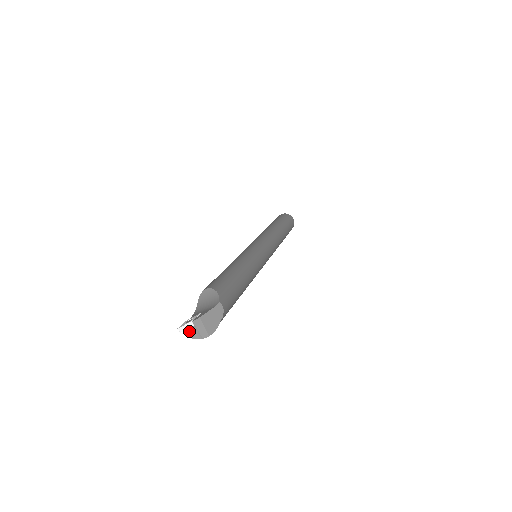
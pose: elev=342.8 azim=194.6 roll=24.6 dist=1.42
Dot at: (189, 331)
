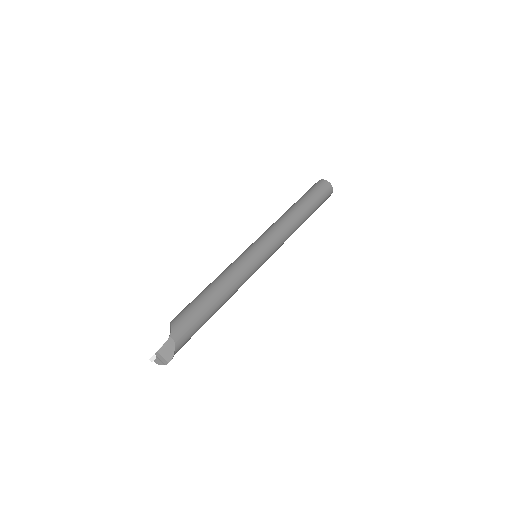
Dot at: (156, 360)
